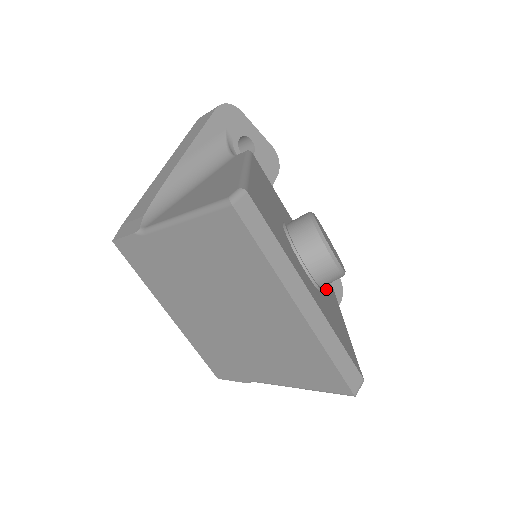
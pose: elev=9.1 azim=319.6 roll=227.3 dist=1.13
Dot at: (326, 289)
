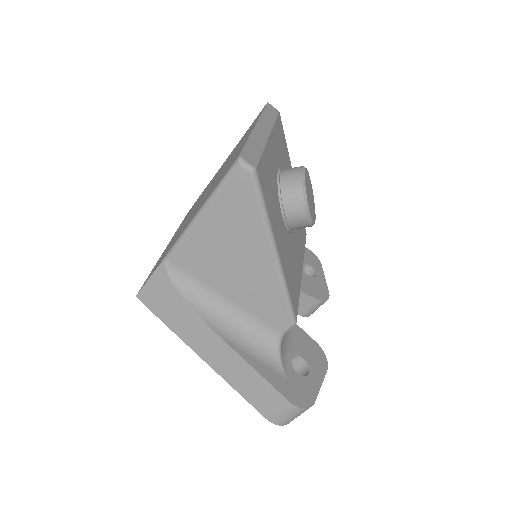
Dot at: (286, 249)
